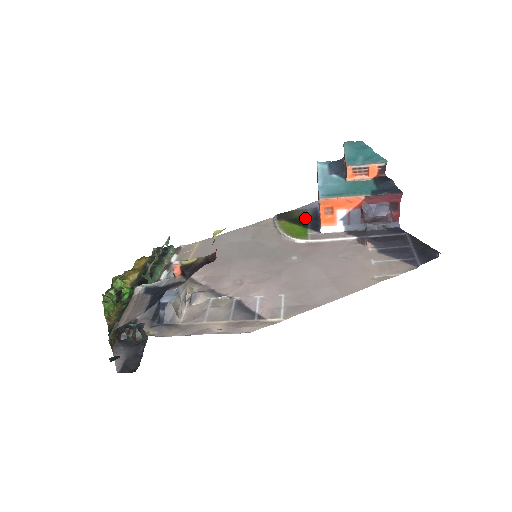
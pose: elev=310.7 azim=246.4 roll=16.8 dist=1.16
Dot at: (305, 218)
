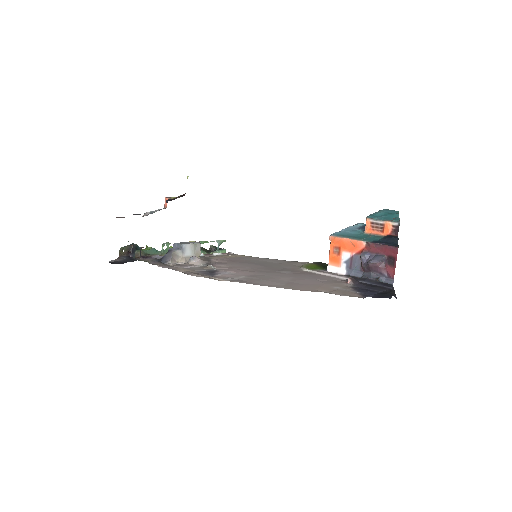
Dot at: occluded
